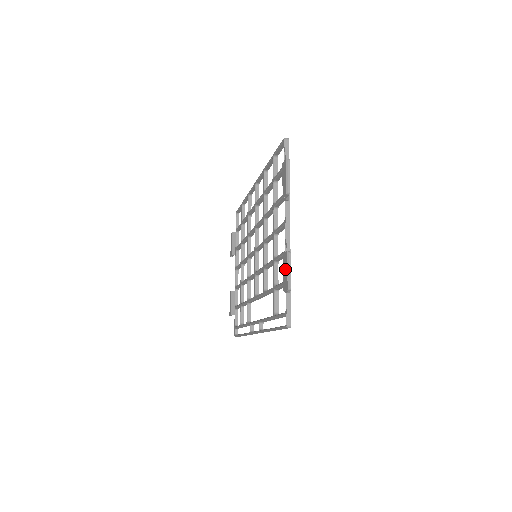
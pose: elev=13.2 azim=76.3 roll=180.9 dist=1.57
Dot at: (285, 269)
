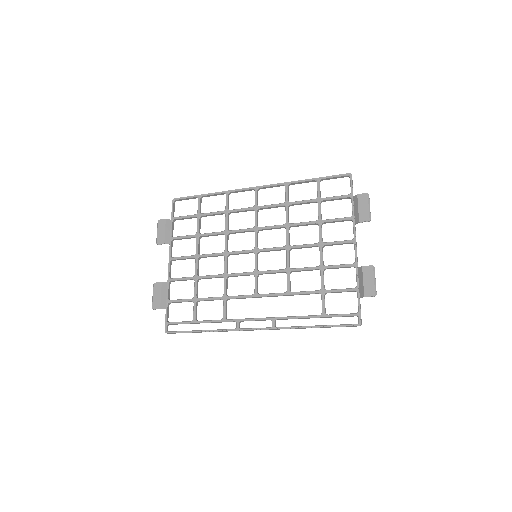
Dot at: (369, 279)
